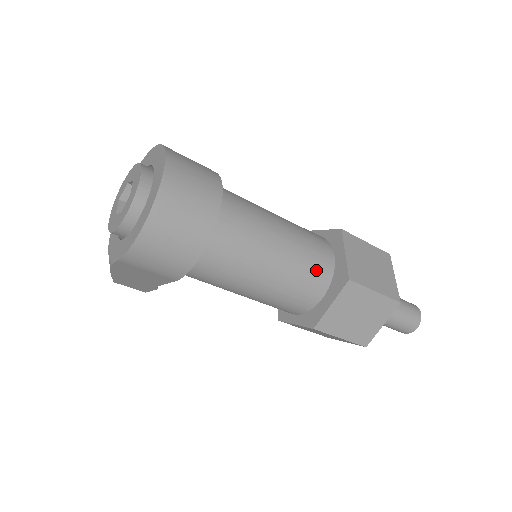
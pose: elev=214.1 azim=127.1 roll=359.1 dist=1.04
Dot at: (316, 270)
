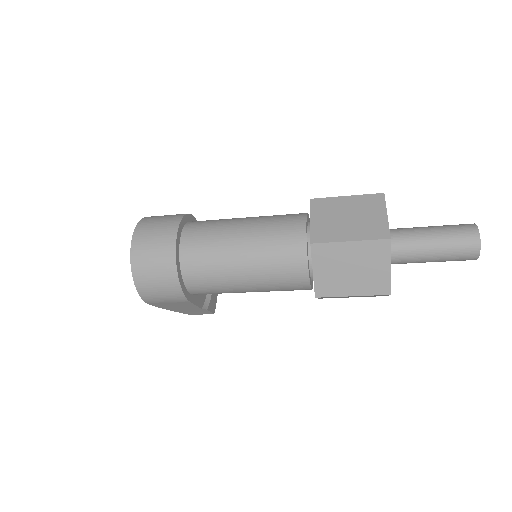
Dot at: (286, 248)
